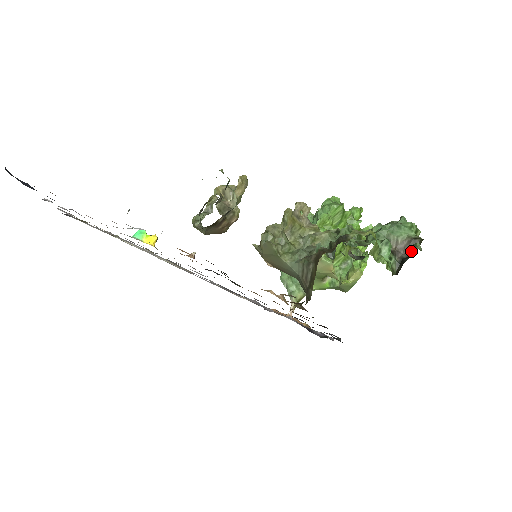
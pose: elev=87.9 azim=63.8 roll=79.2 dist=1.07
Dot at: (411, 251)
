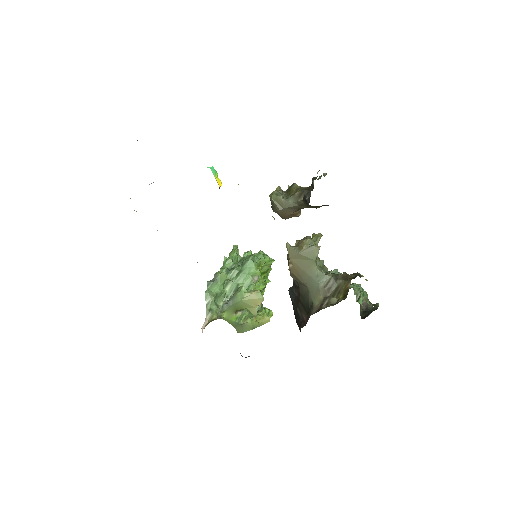
Dot at: (367, 308)
